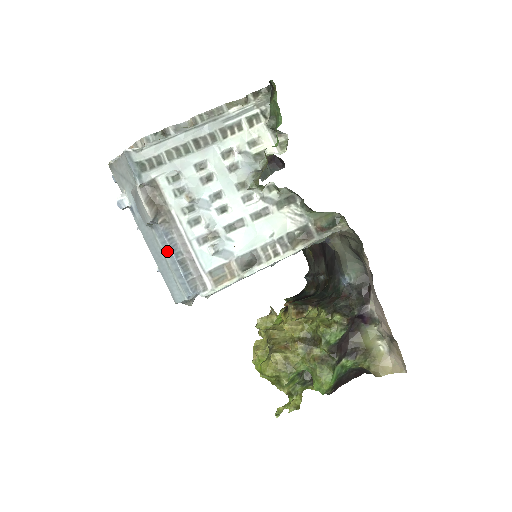
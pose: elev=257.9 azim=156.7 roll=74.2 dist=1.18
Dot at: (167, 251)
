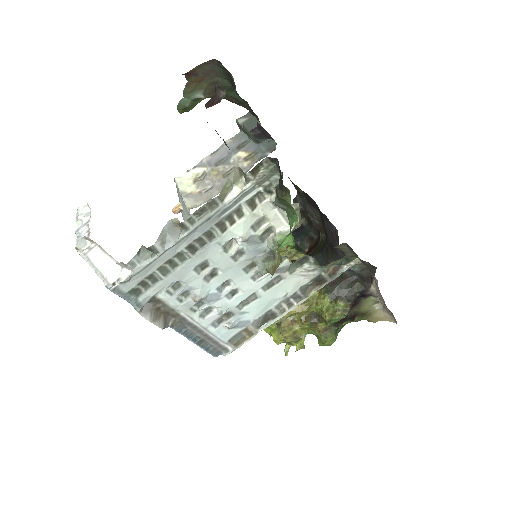
Dot at: occluded
